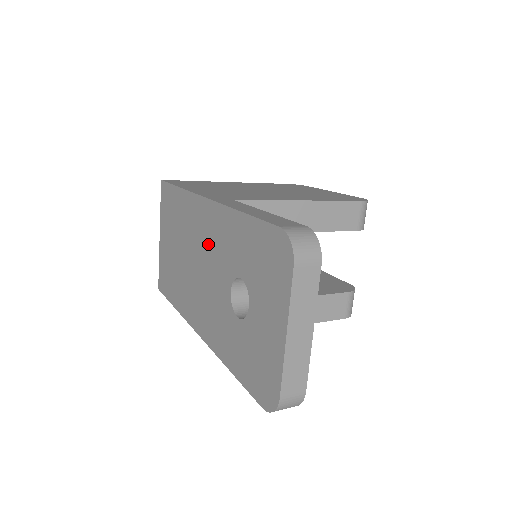
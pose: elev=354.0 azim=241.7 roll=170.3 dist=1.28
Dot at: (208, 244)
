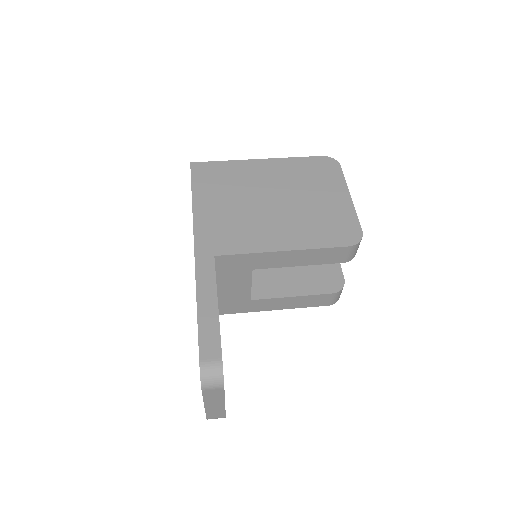
Dot at: occluded
